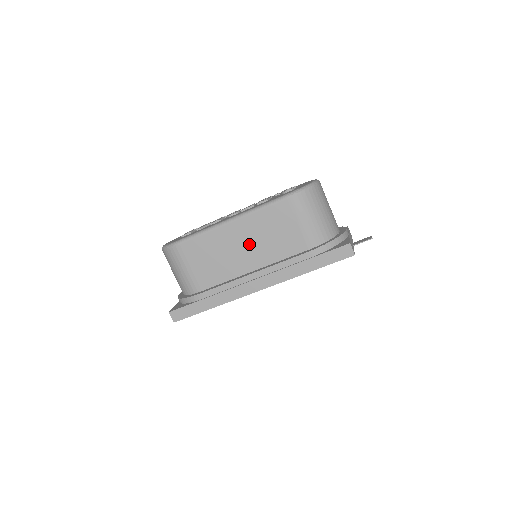
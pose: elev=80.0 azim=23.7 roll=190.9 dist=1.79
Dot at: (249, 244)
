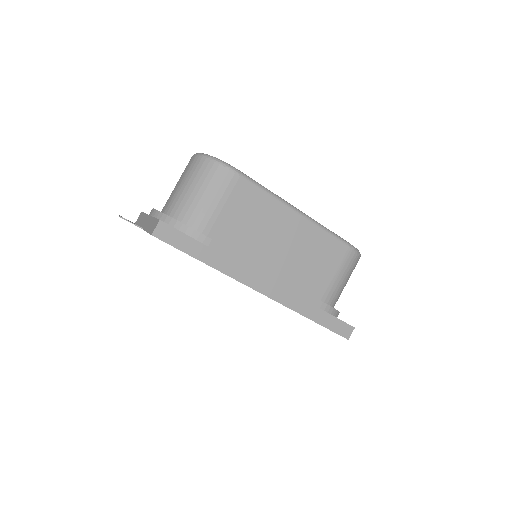
Dot at: (290, 246)
